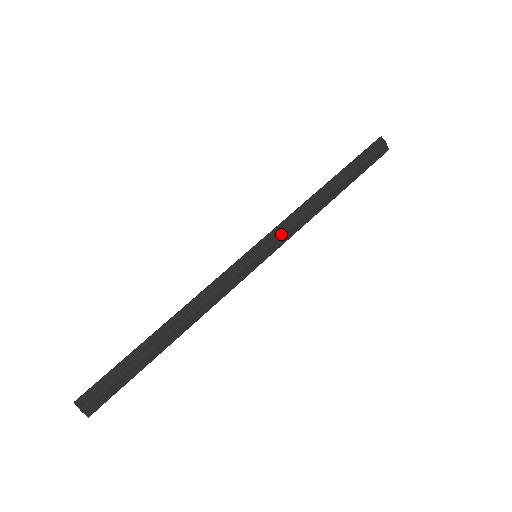
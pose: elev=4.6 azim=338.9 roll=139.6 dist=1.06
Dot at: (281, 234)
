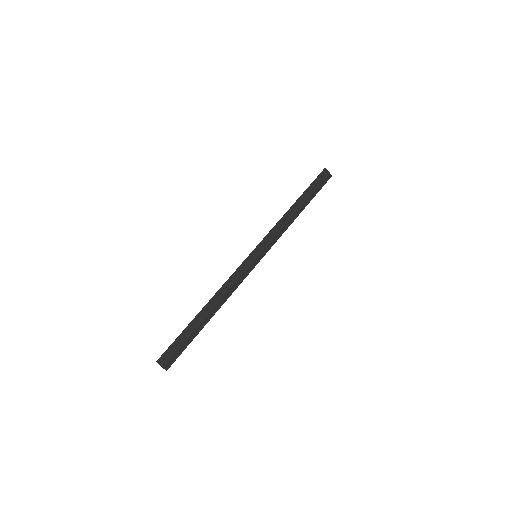
Dot at: (270, 240)
